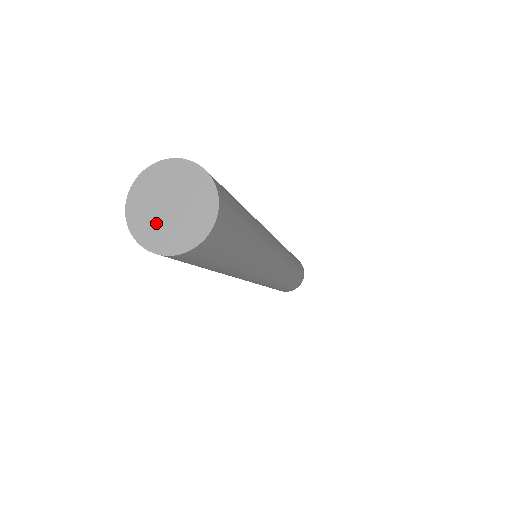
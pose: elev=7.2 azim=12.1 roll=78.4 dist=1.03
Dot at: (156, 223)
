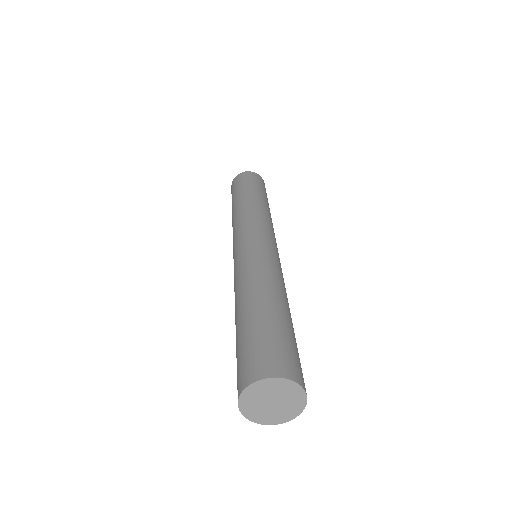
Dot at: (275, 413)
